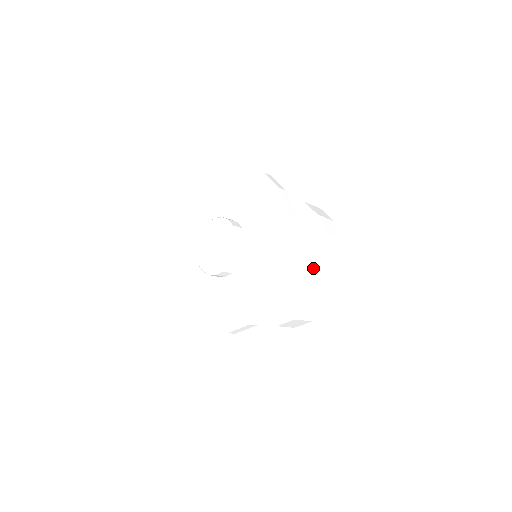
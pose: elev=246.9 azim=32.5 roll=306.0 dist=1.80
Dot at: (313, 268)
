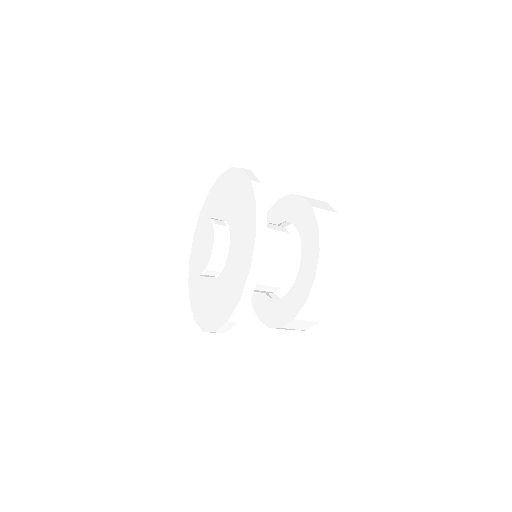
Dot at: (303, 282)
